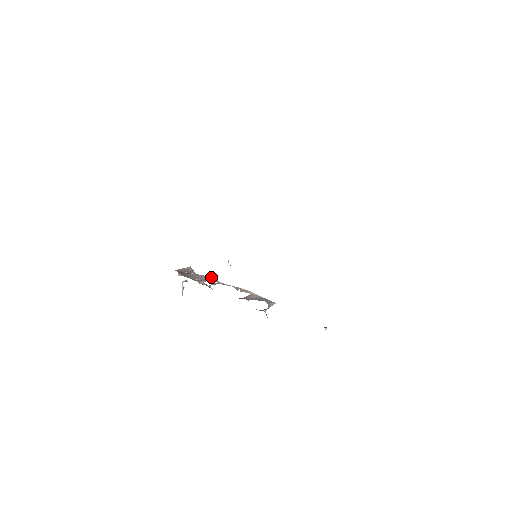
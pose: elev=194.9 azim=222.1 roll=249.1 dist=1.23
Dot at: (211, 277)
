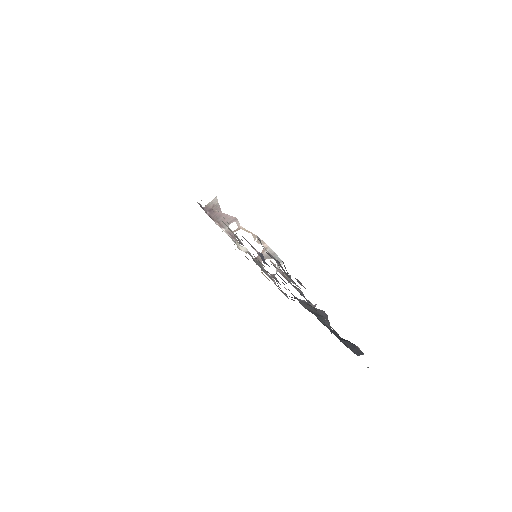
Dot at: (234, 217)
